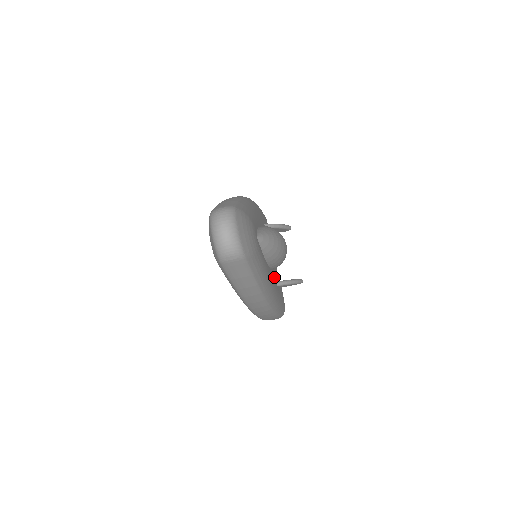
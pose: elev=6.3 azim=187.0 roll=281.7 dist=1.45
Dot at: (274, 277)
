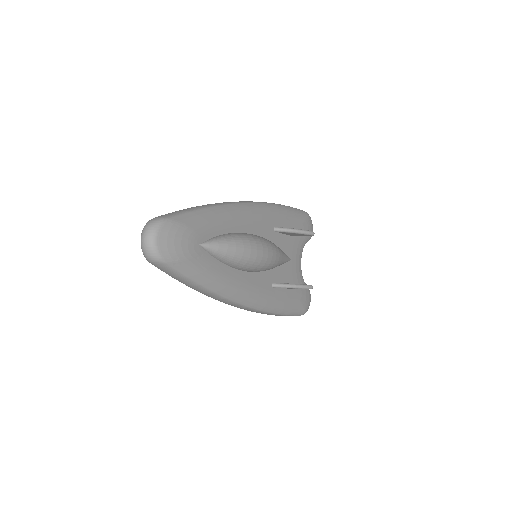
Dot at: (263, 279)
